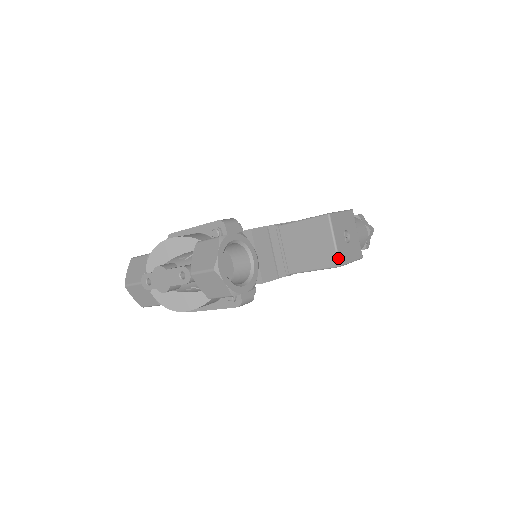
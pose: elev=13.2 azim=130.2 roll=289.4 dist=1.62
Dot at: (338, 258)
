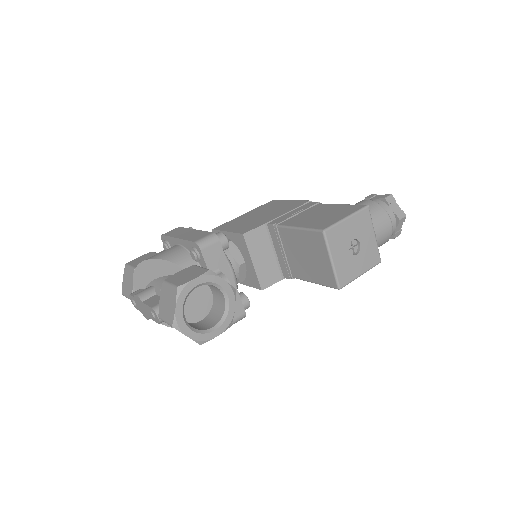
Dot at: (337, 281)
